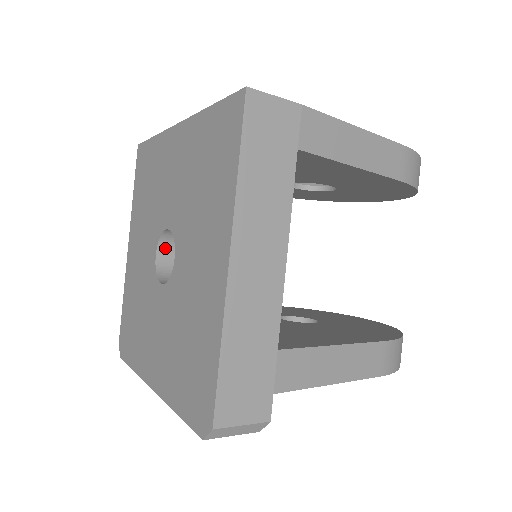
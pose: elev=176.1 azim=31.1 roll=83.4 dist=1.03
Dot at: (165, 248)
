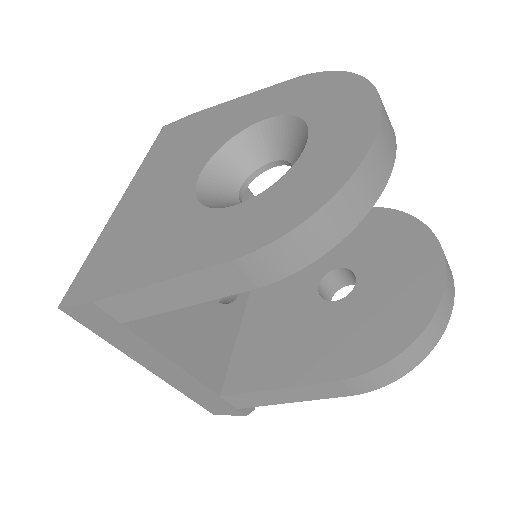
Dot at: occluded
